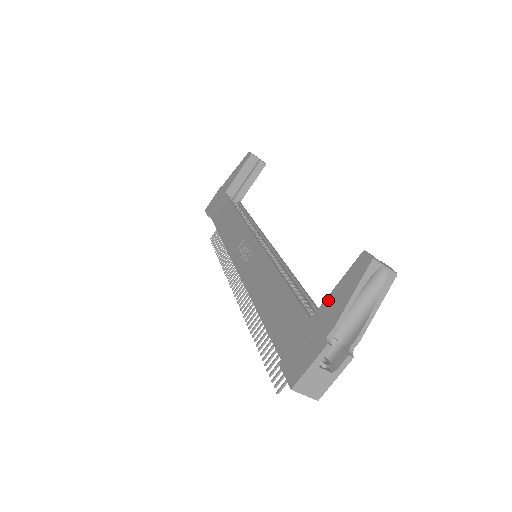
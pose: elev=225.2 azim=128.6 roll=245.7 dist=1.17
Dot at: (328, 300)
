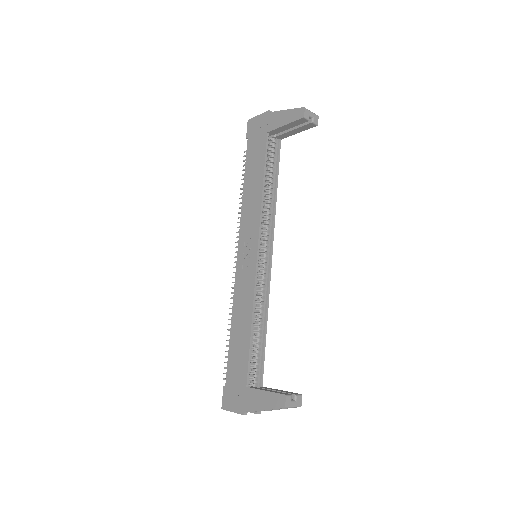
Dot at: (257, 392)
